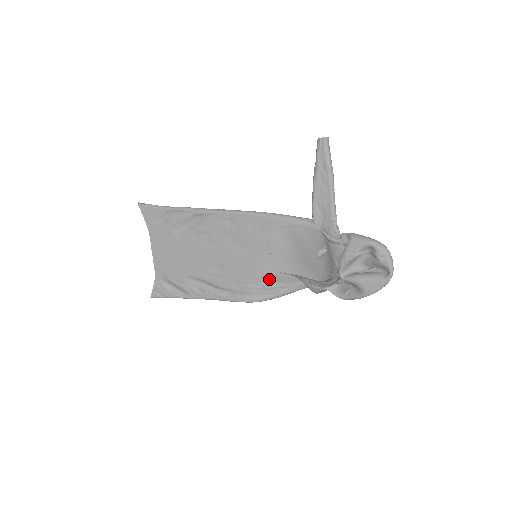
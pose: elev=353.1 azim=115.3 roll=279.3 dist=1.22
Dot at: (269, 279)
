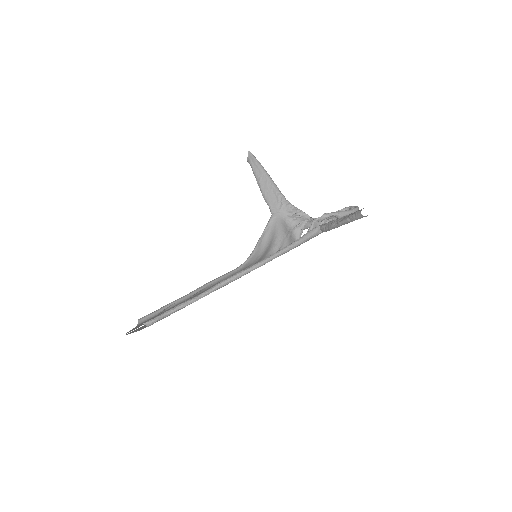
Dot at: (264, 256)
